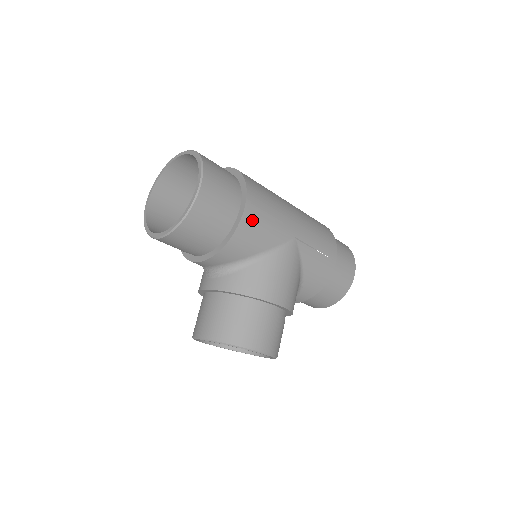
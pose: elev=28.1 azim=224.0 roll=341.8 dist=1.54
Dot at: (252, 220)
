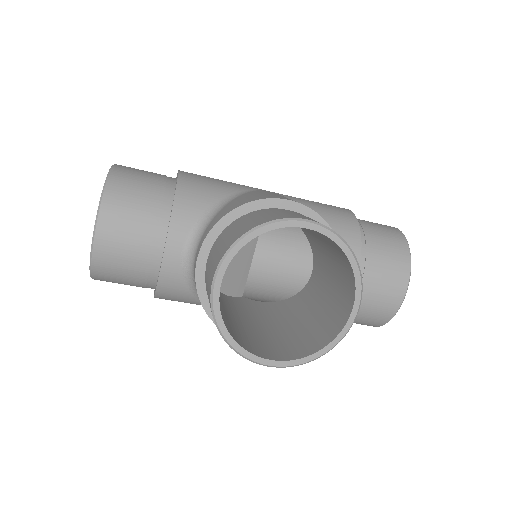
Dot at: (195, 175)
